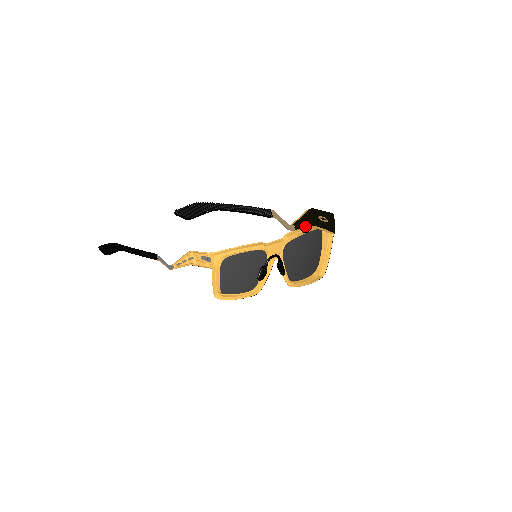
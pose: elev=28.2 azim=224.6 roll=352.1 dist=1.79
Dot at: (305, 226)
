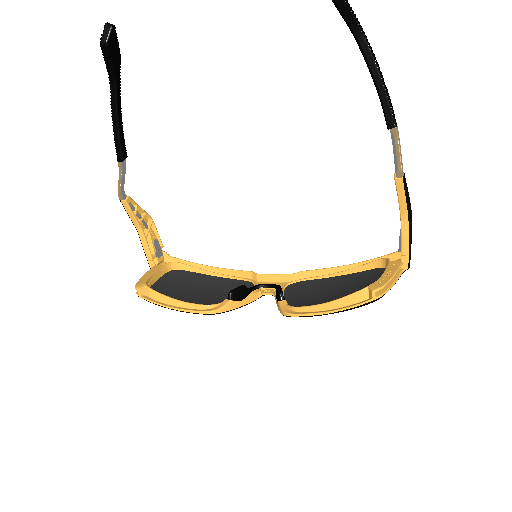
Dot at: (407, 196)
